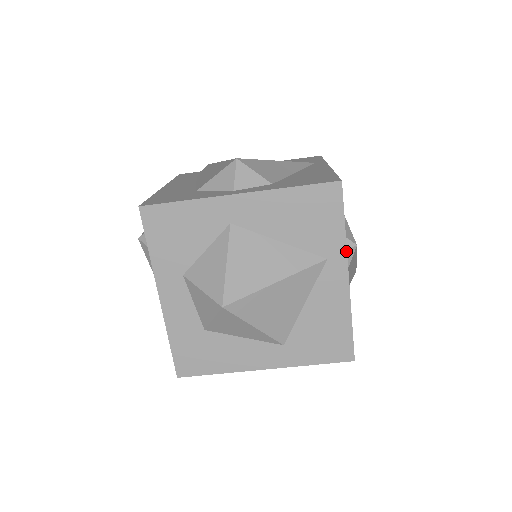
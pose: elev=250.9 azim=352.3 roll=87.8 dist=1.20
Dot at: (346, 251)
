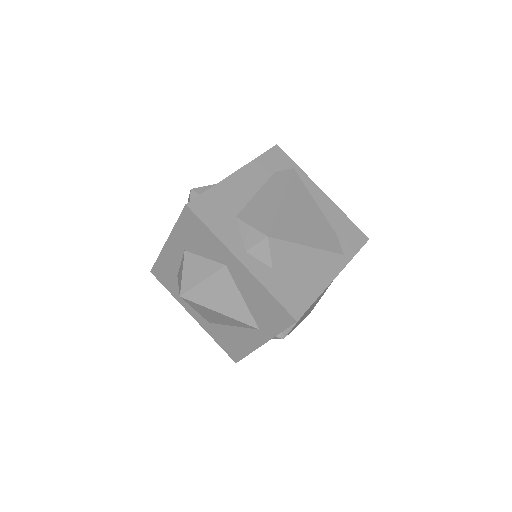
Dot at: (271, 338)
